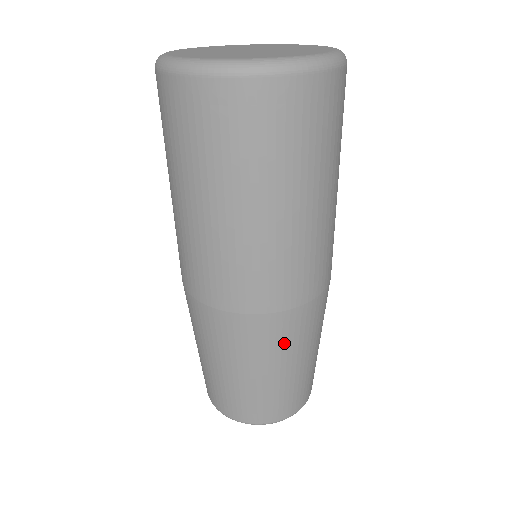
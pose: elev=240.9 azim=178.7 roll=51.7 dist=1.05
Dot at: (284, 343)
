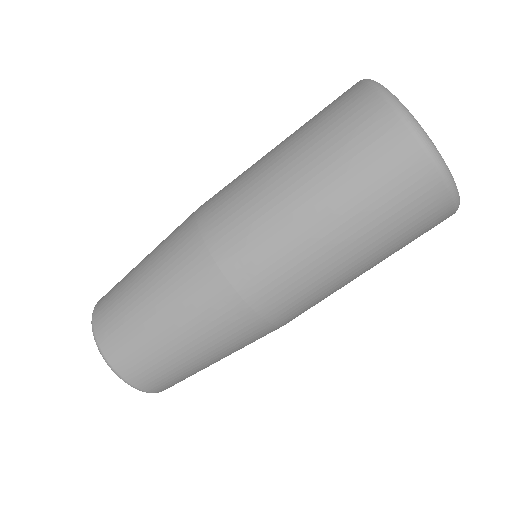
Dot at: occluded
